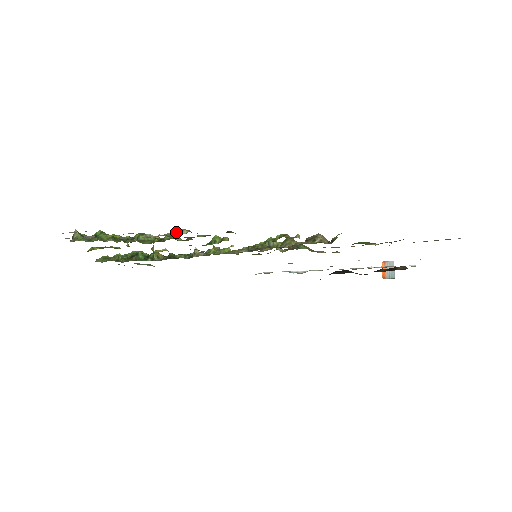
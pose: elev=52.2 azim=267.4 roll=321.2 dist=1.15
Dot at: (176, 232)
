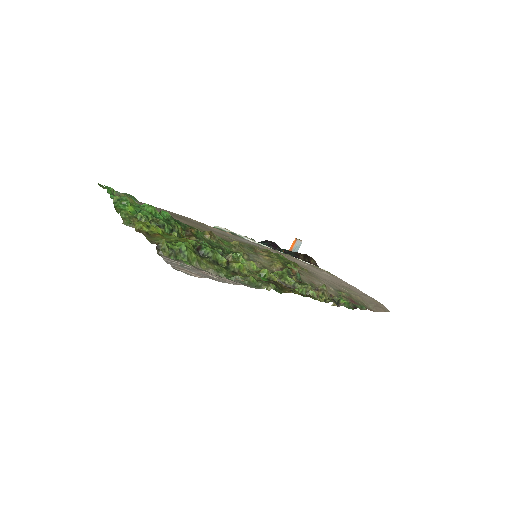
Dot at: (264, 288)
